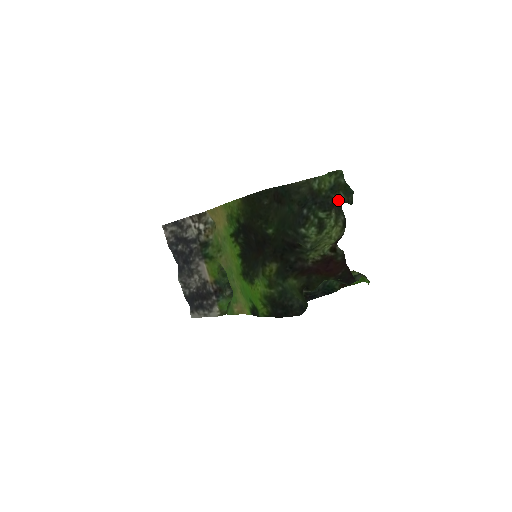
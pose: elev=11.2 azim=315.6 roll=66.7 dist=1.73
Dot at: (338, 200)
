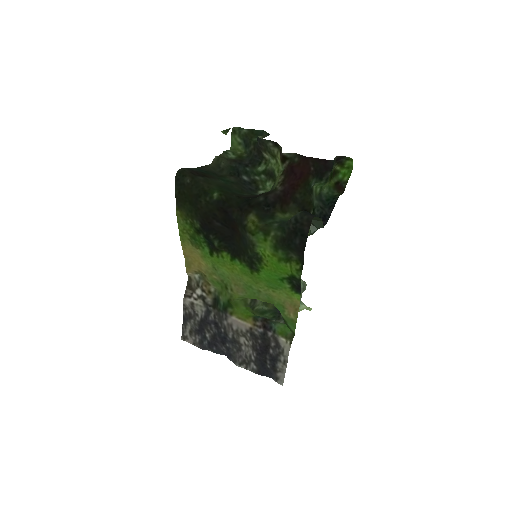
Dot at: (257, 143)
